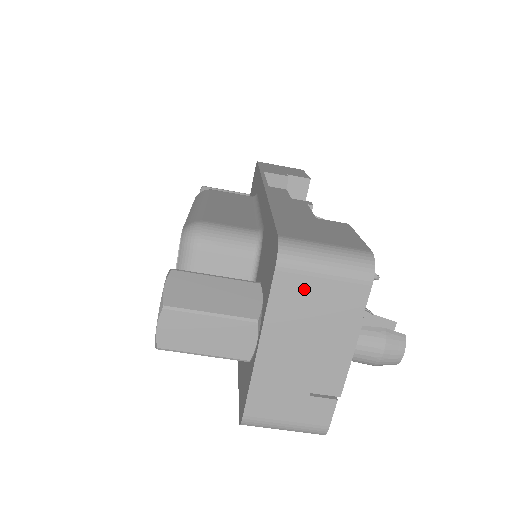
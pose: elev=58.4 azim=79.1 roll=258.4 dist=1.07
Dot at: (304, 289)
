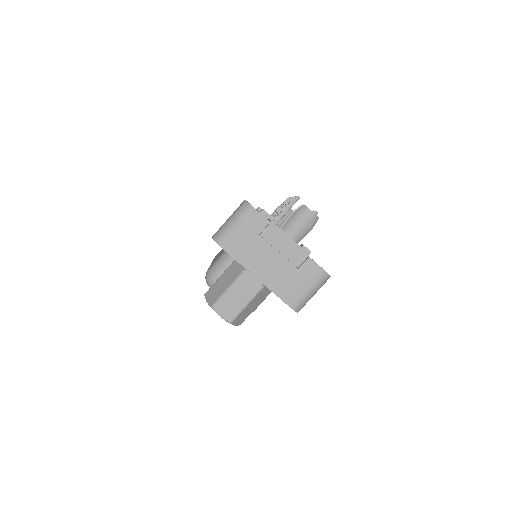
Dot at: (239, 240)
